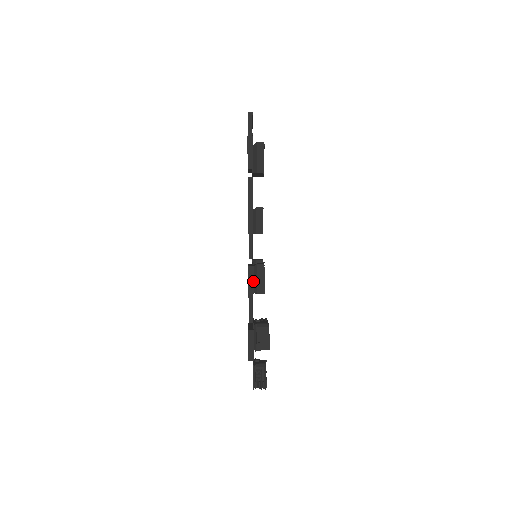
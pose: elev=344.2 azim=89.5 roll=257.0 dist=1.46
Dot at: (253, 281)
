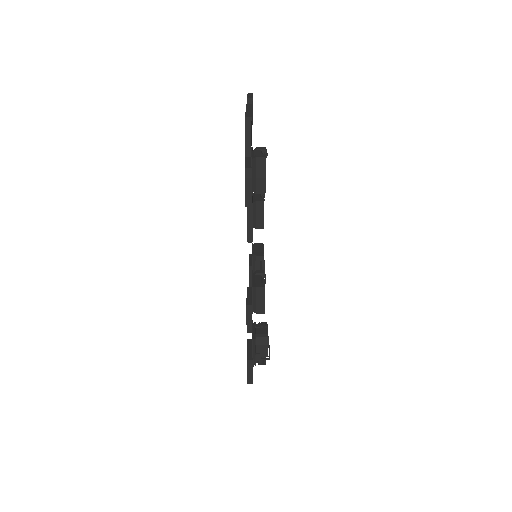
Dot at: (252, 302)
